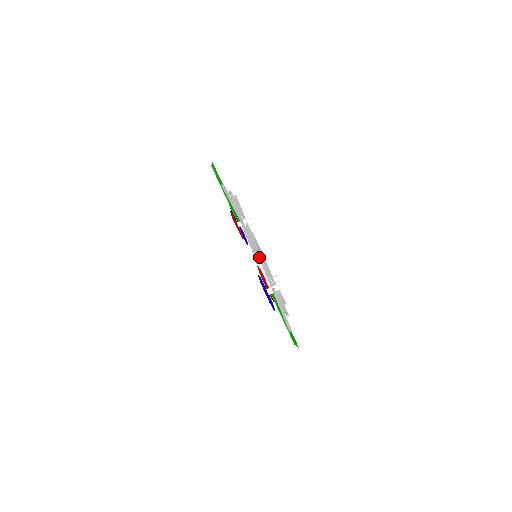
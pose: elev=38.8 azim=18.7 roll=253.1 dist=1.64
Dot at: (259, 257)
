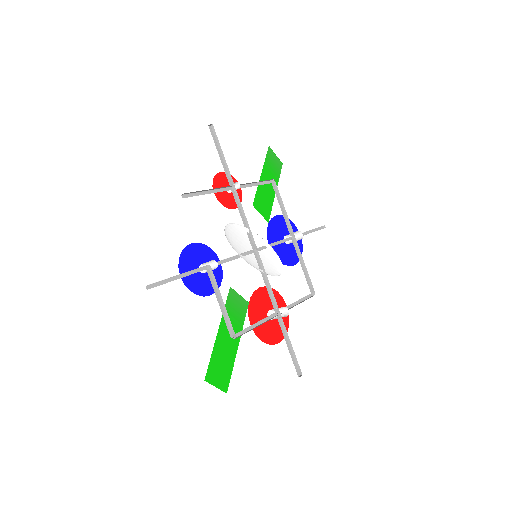
Dot at: (252, 253)
